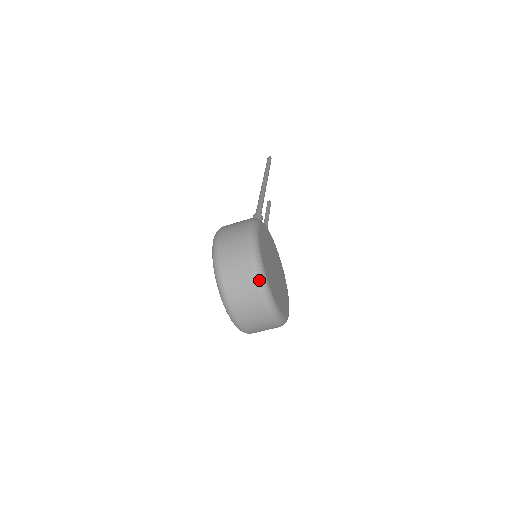
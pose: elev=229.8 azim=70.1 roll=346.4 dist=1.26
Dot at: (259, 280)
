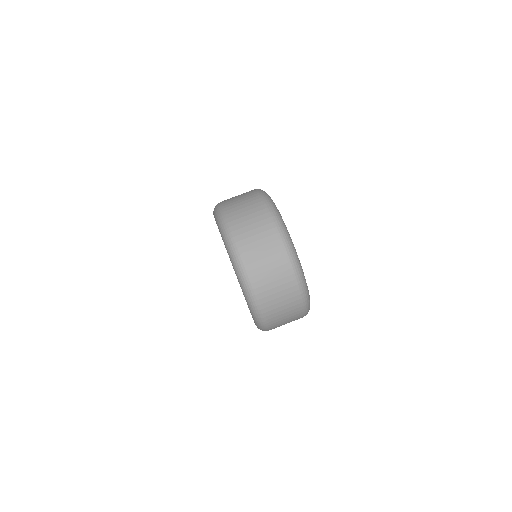
Dot at: (281, 230)
